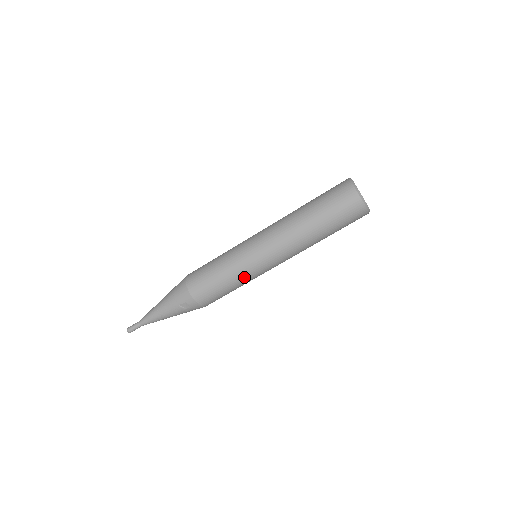
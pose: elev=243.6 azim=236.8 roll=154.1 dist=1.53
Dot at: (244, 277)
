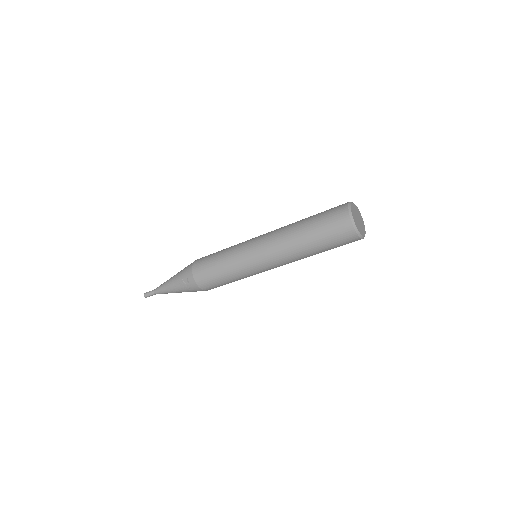
Dot at: (236, 267)
